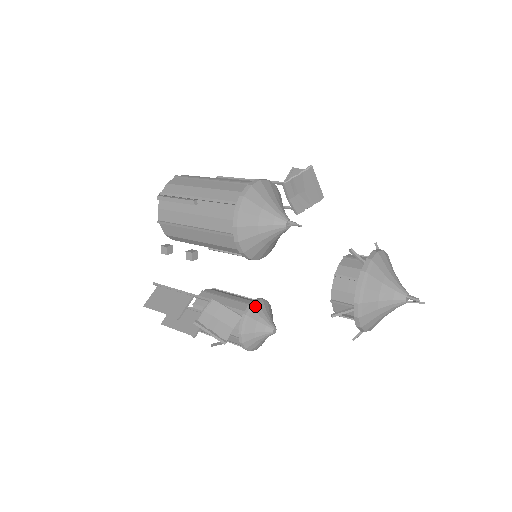
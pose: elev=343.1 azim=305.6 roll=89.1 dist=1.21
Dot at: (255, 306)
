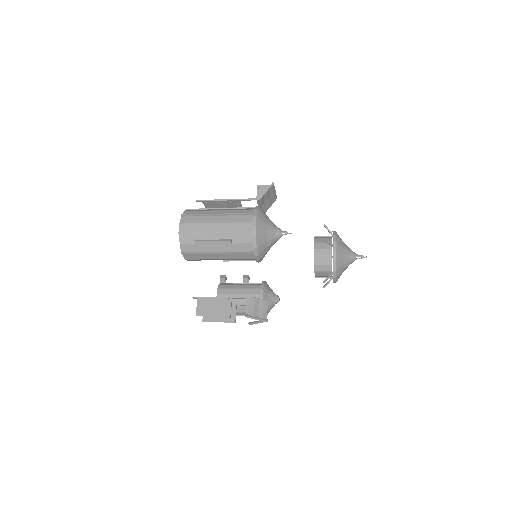
Dot at: (265, 289)
